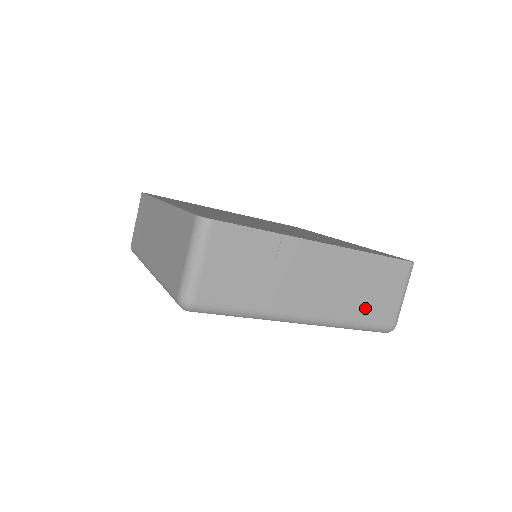
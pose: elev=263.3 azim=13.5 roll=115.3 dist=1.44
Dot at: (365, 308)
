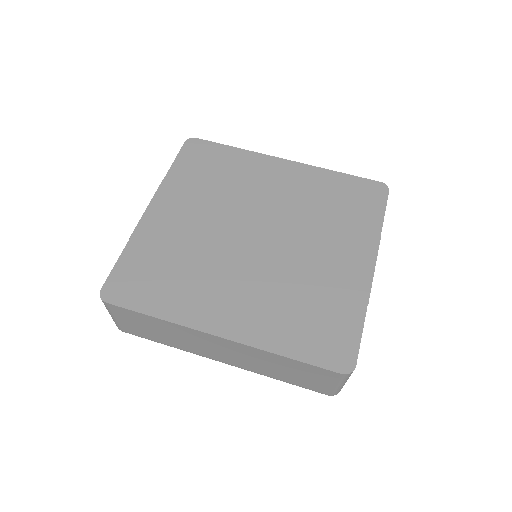
Dot at: occluded
